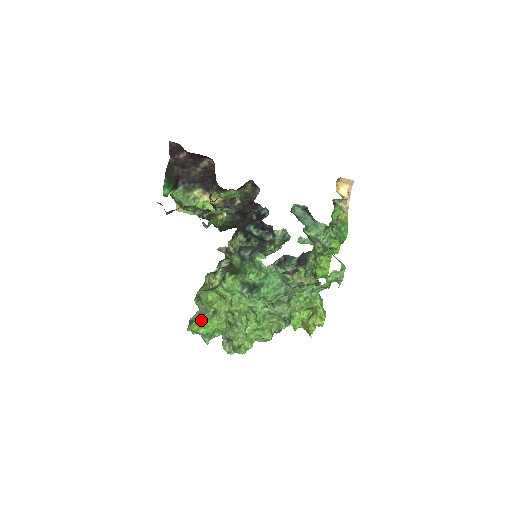
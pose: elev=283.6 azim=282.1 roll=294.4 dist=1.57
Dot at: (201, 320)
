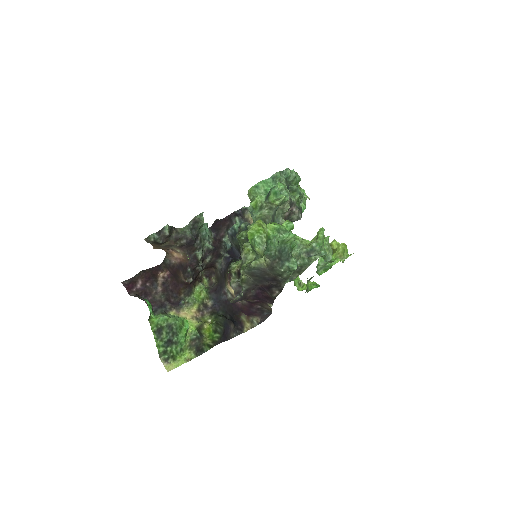
Dot at: occluded
